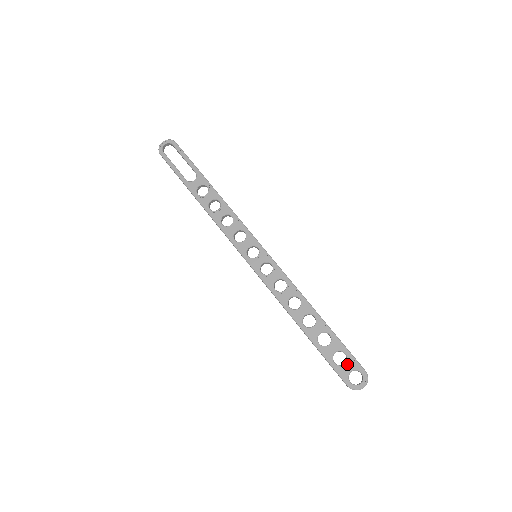
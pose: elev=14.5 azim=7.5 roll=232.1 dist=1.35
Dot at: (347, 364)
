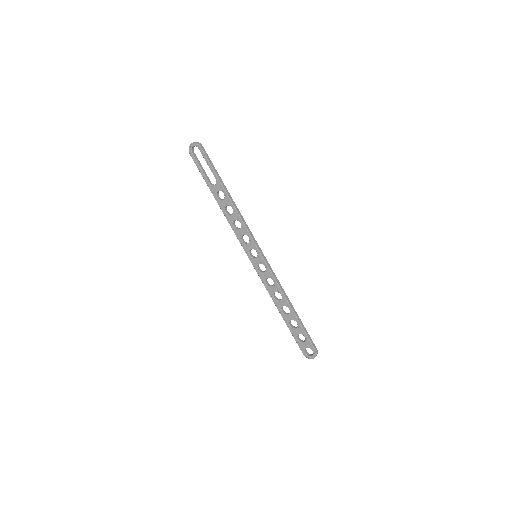
Dot at: (305, 343)
